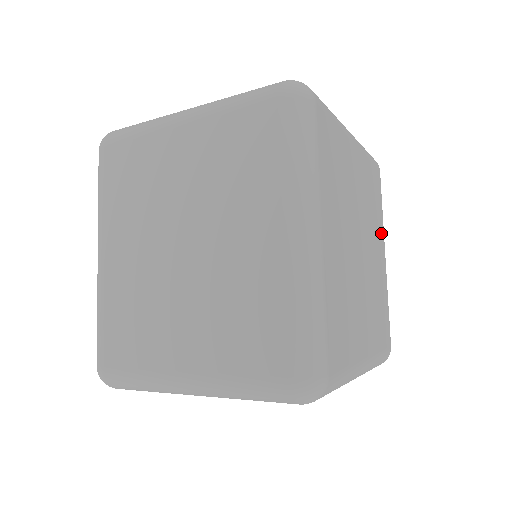
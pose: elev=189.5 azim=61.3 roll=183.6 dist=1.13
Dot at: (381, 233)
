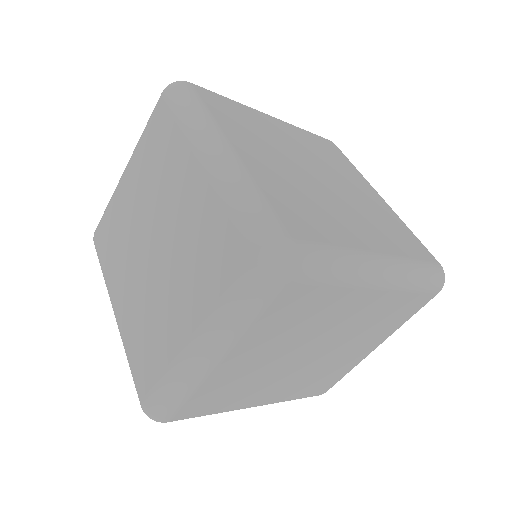
Dot at: (360, 179)
